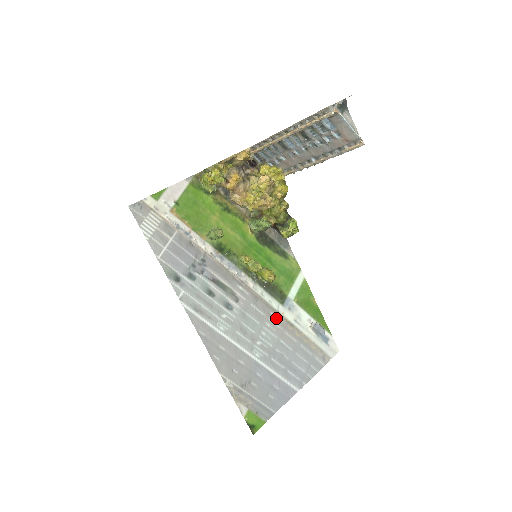
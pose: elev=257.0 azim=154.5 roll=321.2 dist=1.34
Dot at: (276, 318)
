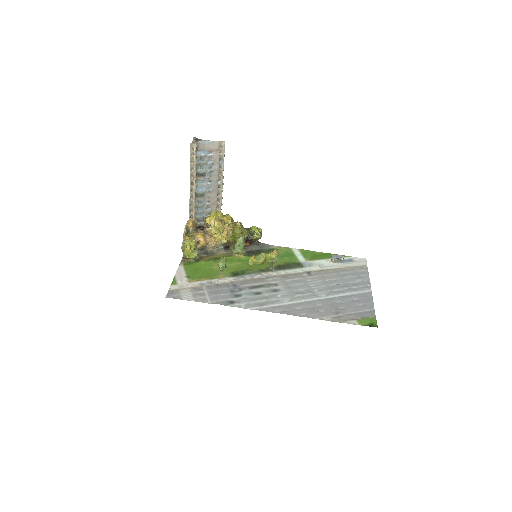
Dot at: (309, 275)
